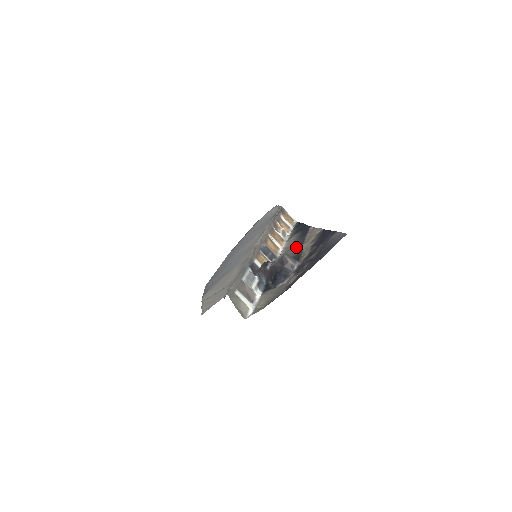
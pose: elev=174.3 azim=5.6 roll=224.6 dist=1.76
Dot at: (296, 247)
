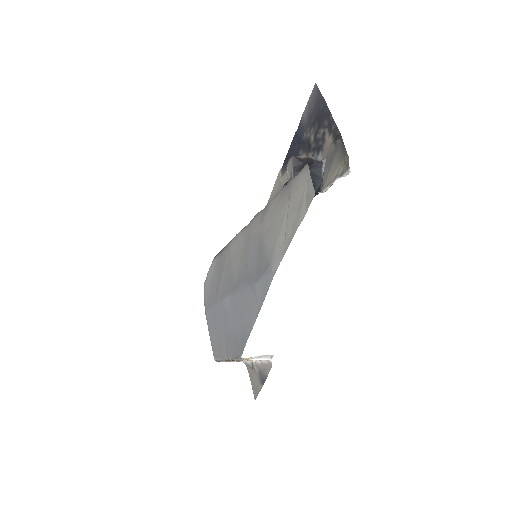
Dot at: occluded
